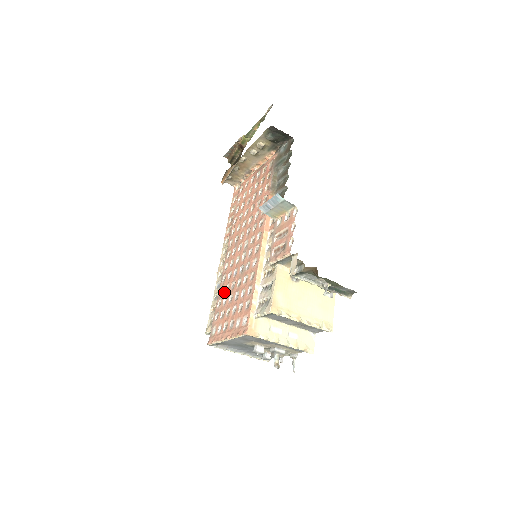
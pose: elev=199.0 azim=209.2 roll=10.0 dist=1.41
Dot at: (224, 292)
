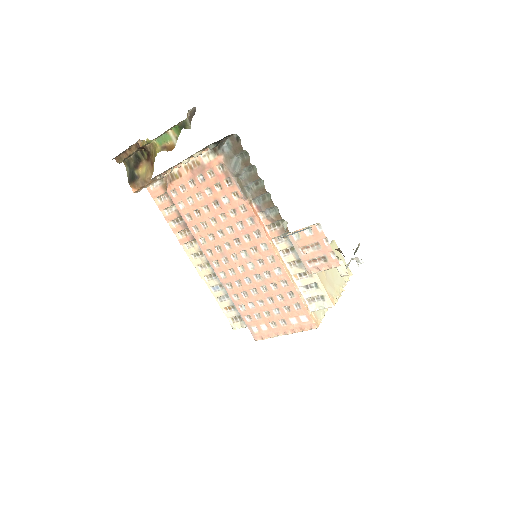
Dot at: (242, 298)
